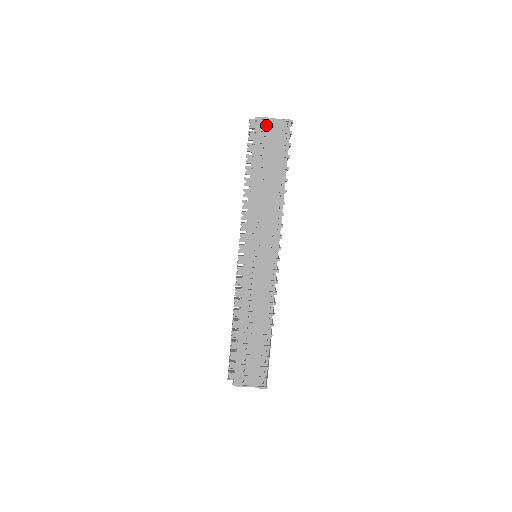
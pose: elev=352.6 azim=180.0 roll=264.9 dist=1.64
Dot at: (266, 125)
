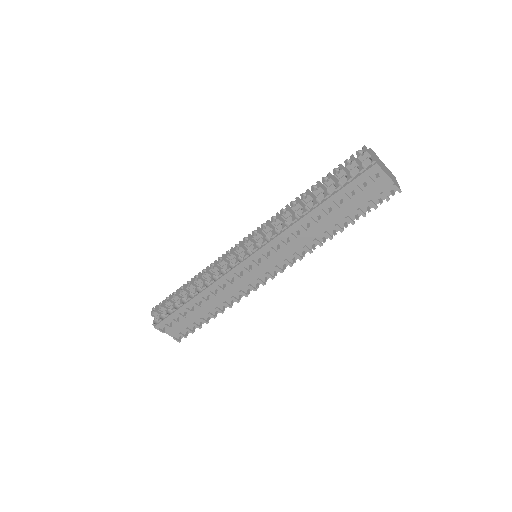
Dot at: (375, 175)
